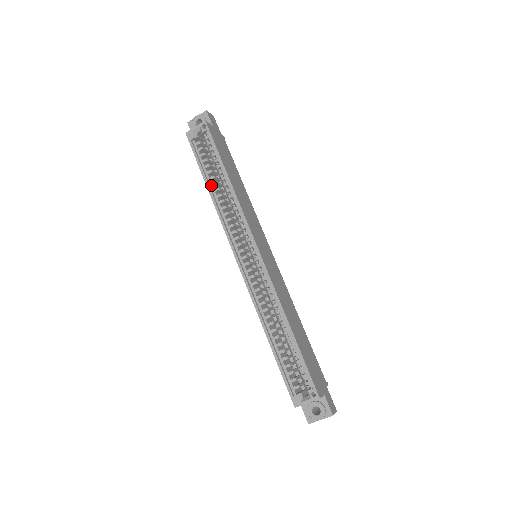
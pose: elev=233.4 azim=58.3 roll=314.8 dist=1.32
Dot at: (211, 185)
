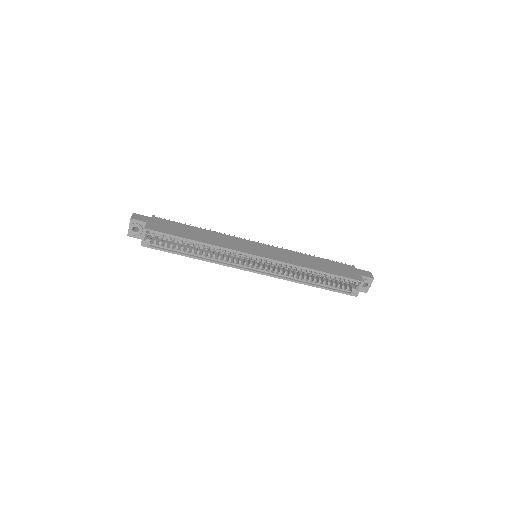
Dot at: (192, 254)
